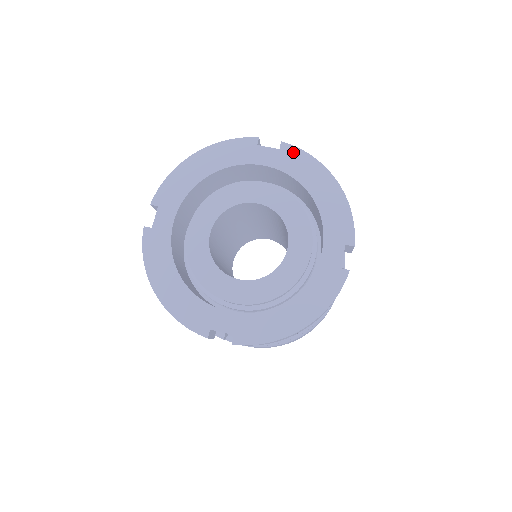
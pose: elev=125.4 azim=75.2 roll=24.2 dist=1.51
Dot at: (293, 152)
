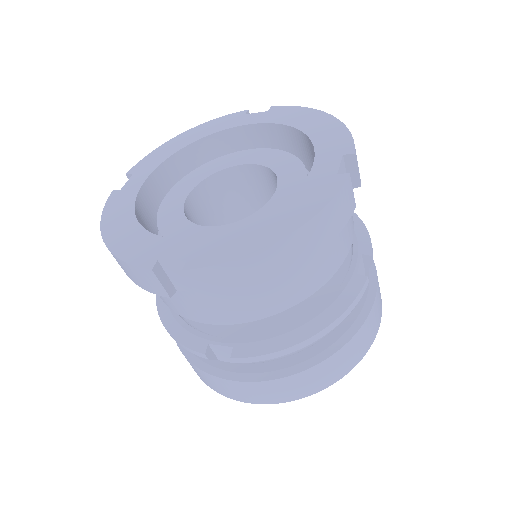
Dot at: (282, 109)
